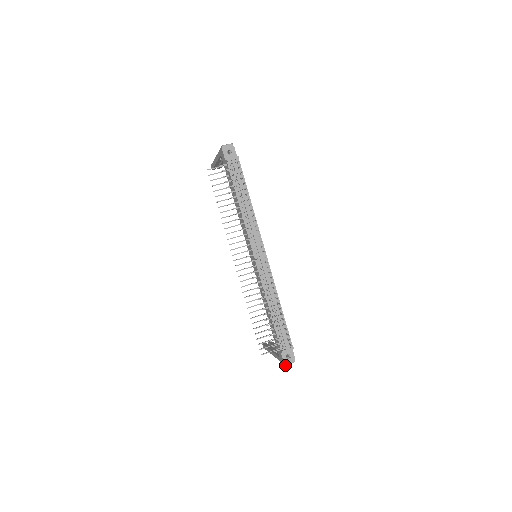
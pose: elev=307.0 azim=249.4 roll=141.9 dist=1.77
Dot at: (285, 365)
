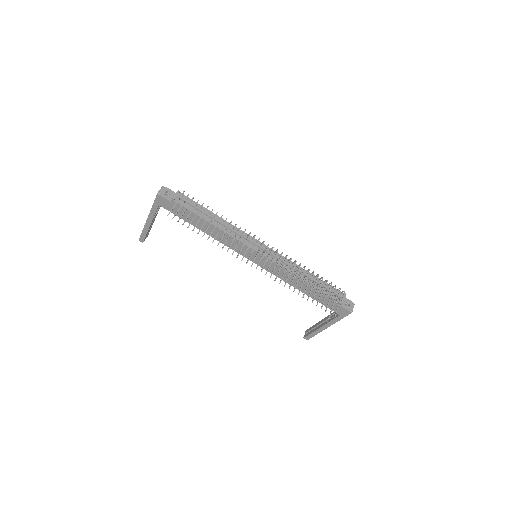
Dot at: occluded
